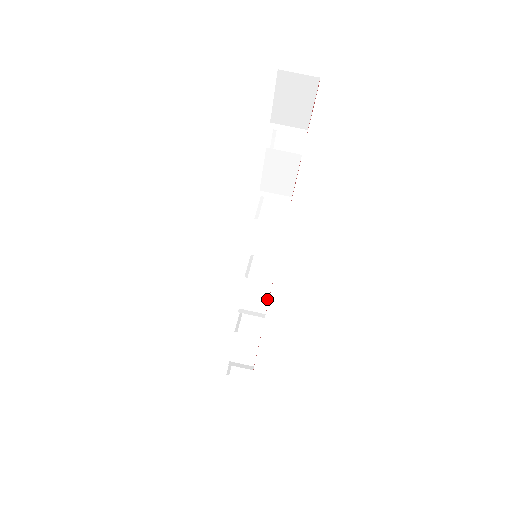
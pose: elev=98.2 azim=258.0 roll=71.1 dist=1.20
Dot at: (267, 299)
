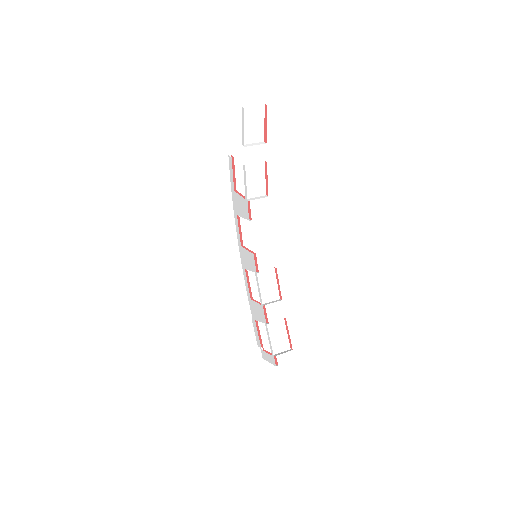
Dot at: (276, 286)
